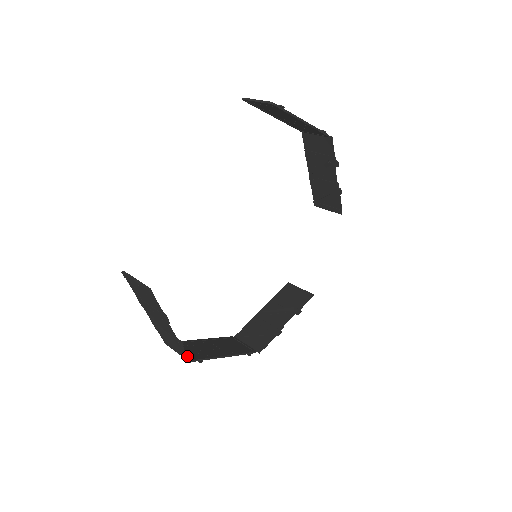
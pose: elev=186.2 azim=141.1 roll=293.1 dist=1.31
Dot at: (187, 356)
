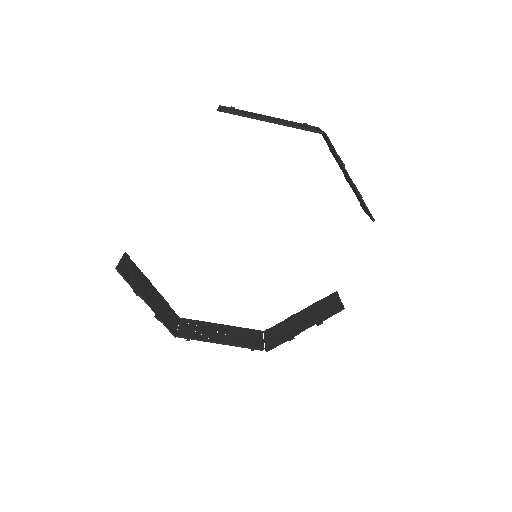
Dot at: (170, 331)
